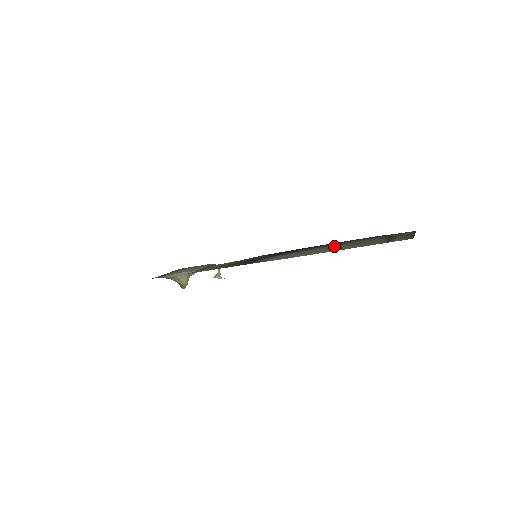
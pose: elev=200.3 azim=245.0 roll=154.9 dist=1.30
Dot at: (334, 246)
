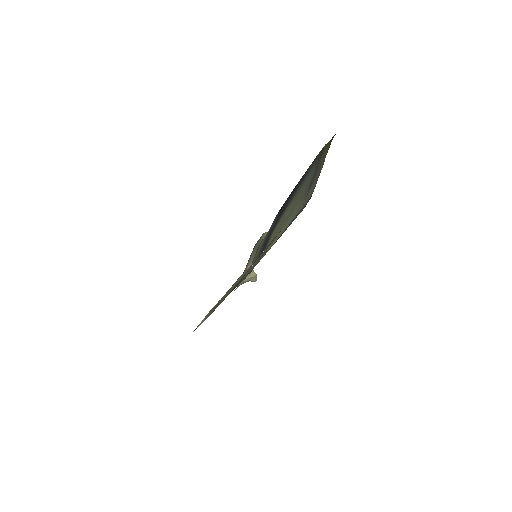
Dot at: (294, 200)
